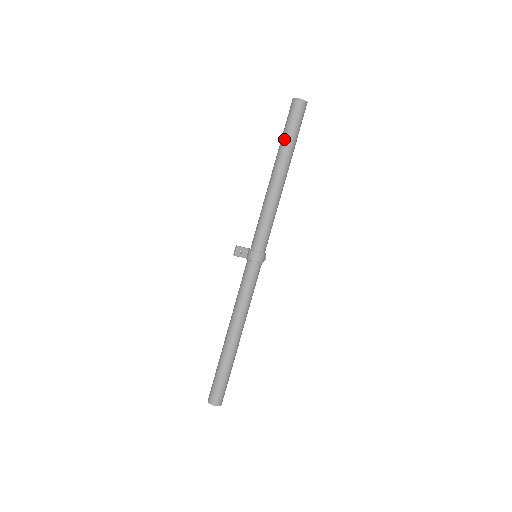
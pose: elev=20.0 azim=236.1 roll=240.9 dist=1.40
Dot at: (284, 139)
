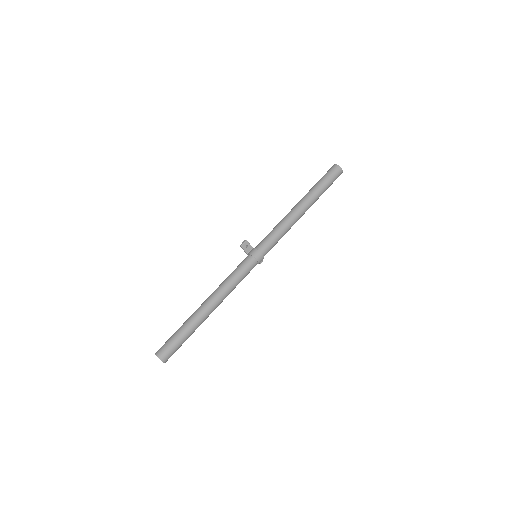
Dot at: (317, 186)
